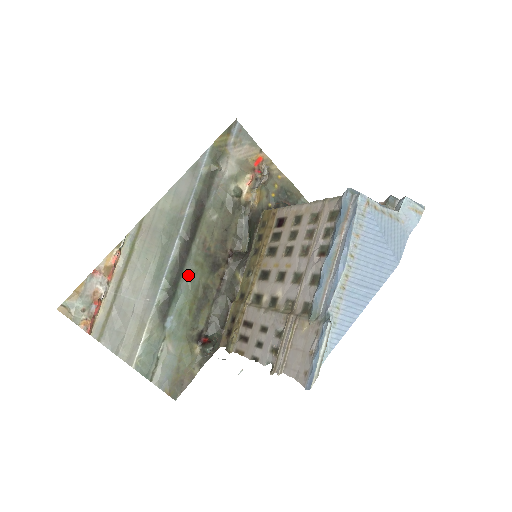
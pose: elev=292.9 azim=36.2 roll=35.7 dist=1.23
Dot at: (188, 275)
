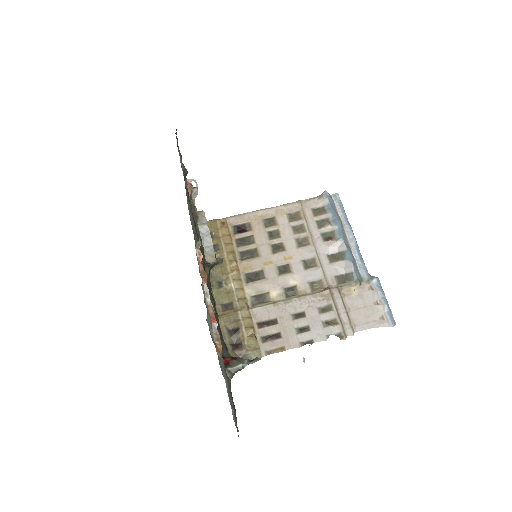
Dot at: occluded
